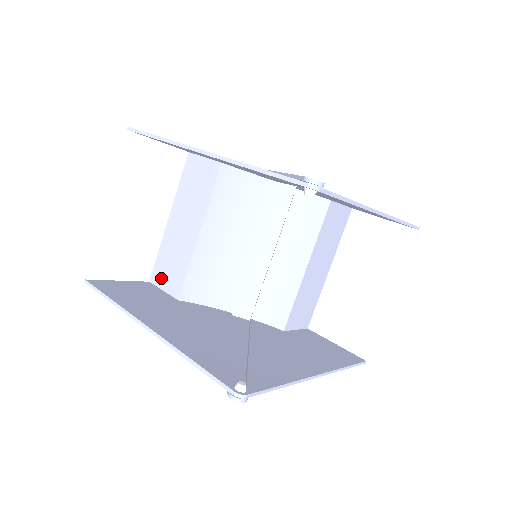
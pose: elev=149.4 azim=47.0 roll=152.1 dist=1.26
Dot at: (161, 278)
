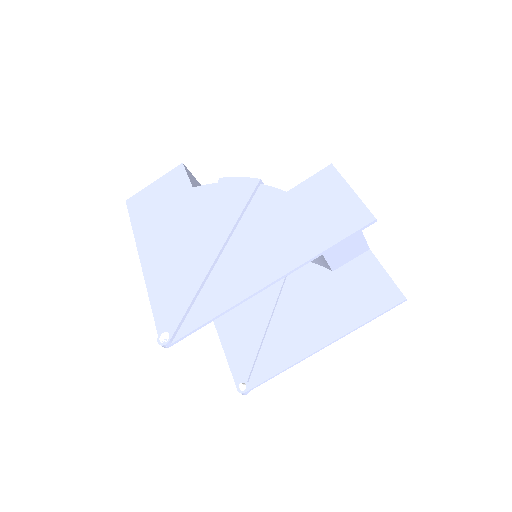
Dot at: occluded
